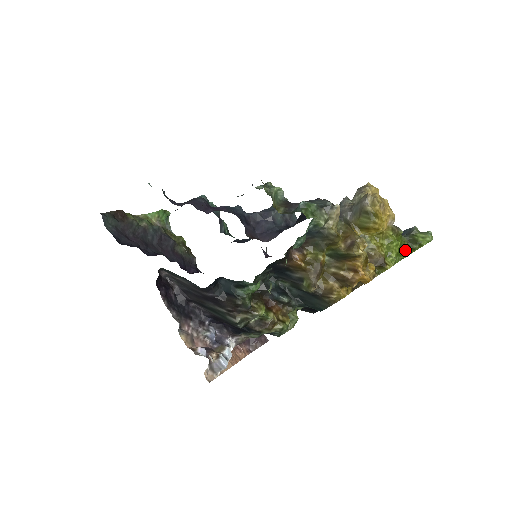
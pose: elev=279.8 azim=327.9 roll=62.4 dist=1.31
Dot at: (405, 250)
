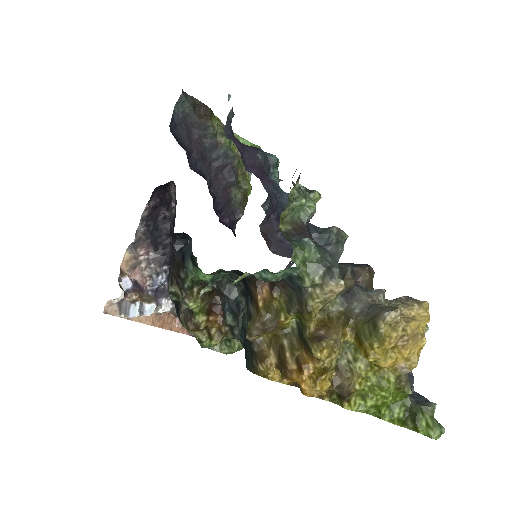
Dot at: (393, 413)
